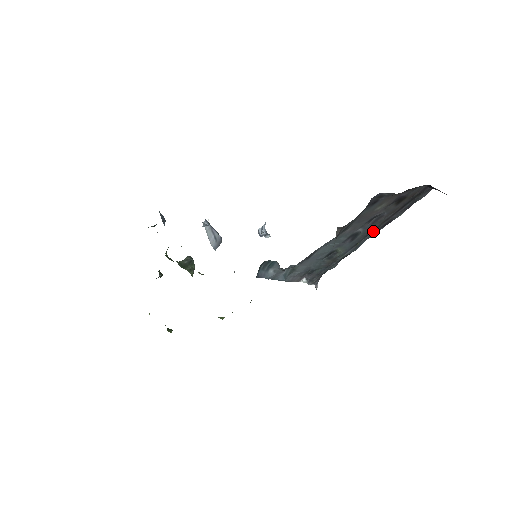
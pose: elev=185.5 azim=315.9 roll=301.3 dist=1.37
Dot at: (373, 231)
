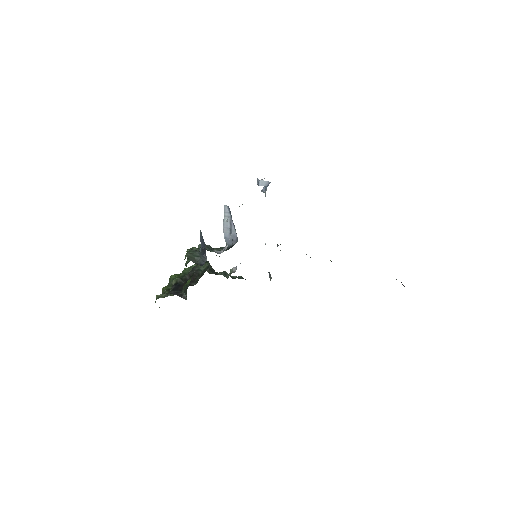
Dot at: occluded
